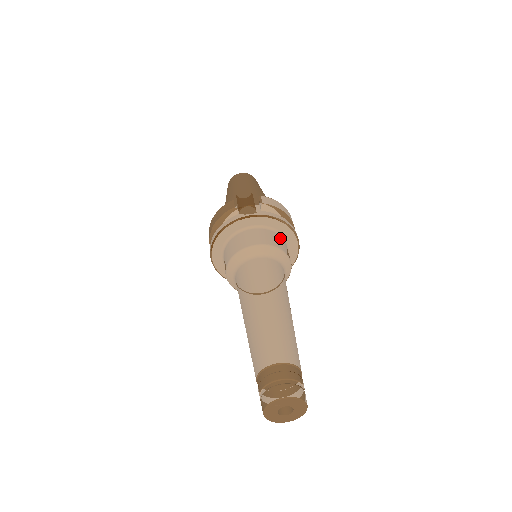
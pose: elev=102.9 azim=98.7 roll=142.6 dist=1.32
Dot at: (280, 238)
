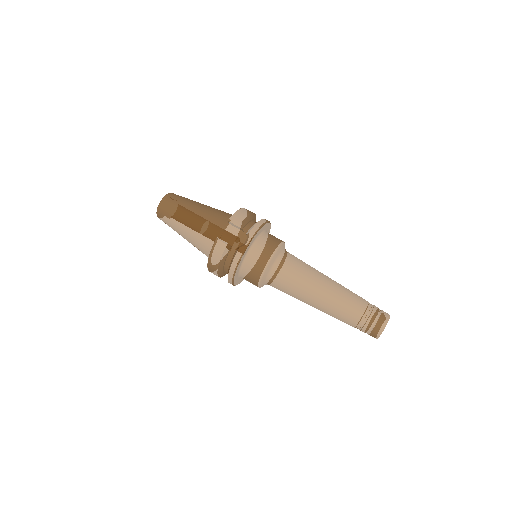
Dot at: (267, 235)
